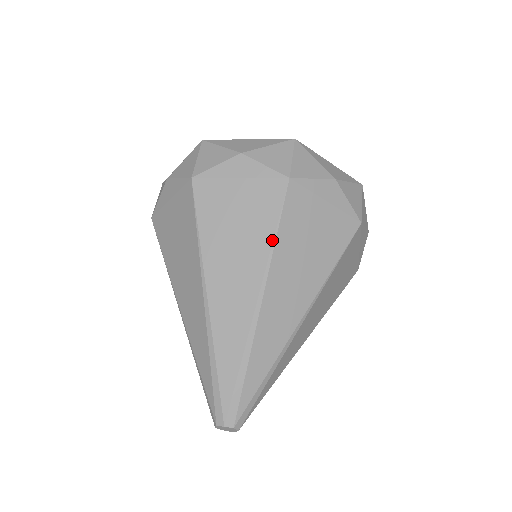
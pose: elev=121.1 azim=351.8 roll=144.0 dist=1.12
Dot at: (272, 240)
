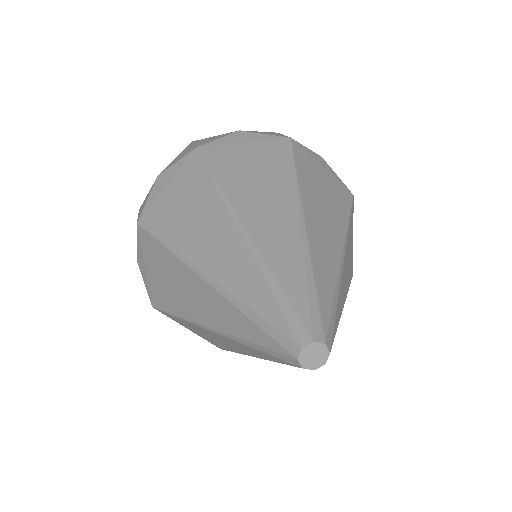
Dot at: (215, 186)
